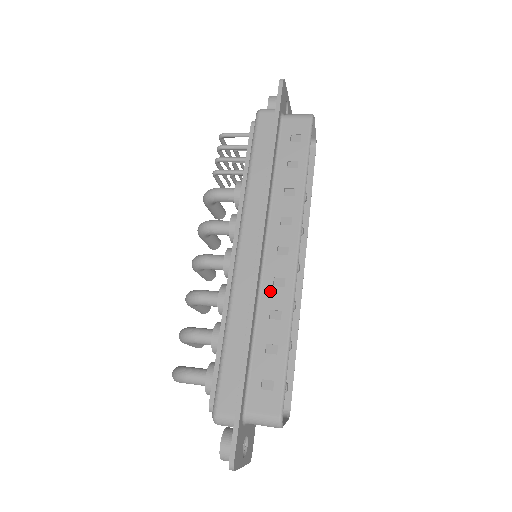
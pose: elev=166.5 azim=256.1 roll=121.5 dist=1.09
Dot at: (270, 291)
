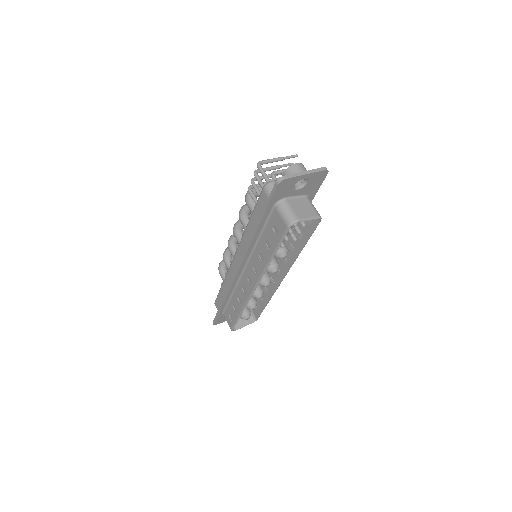
Dot at: (240, 289)
